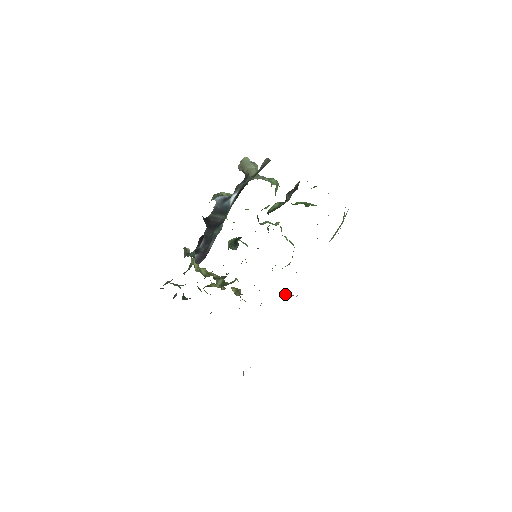
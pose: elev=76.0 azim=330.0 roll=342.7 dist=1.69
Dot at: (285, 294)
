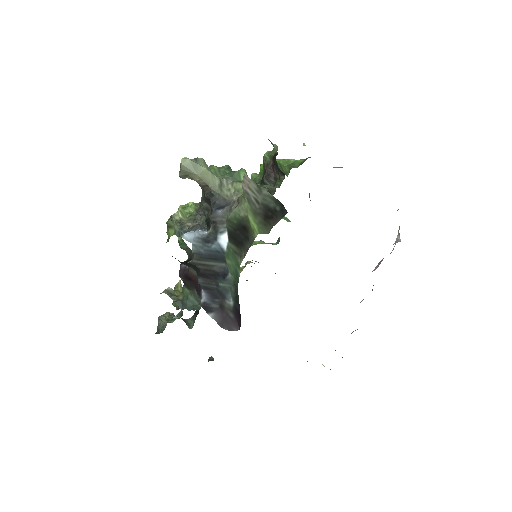
Dot at: occluded
